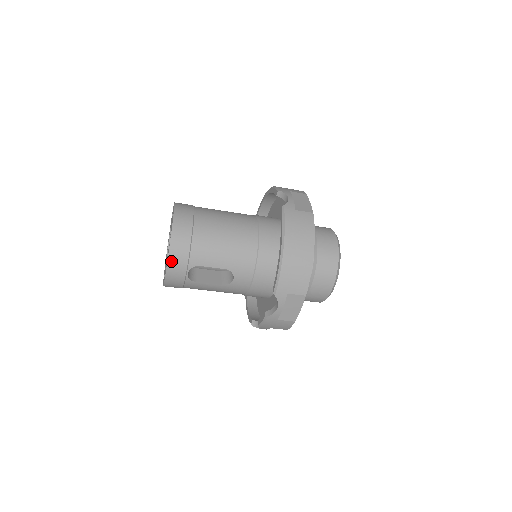
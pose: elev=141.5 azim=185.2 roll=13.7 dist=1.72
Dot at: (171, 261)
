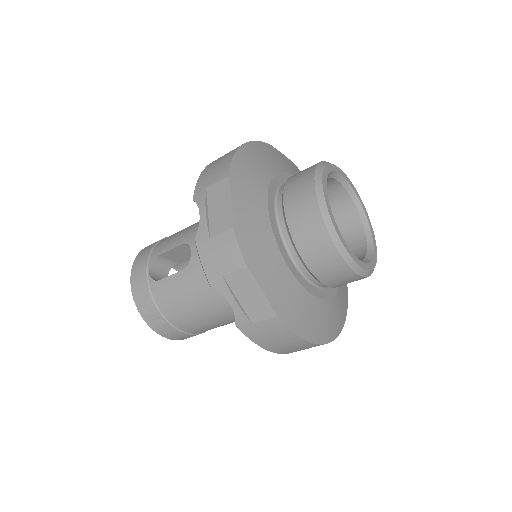
Dot at: (135, 265)
